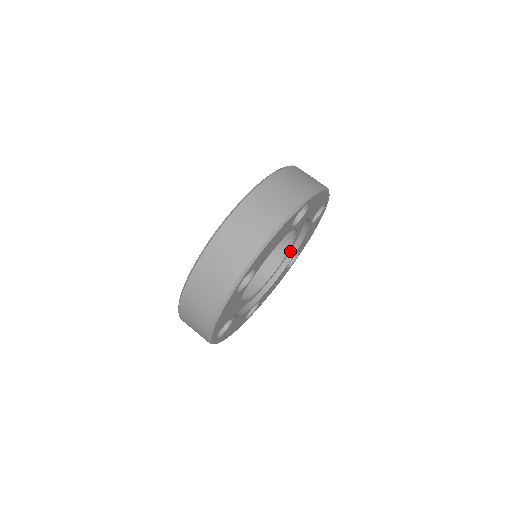
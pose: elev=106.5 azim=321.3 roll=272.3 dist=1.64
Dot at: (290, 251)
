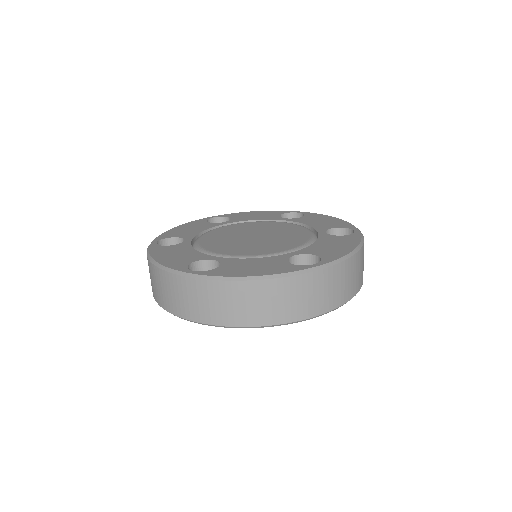
Dot at: occluded
